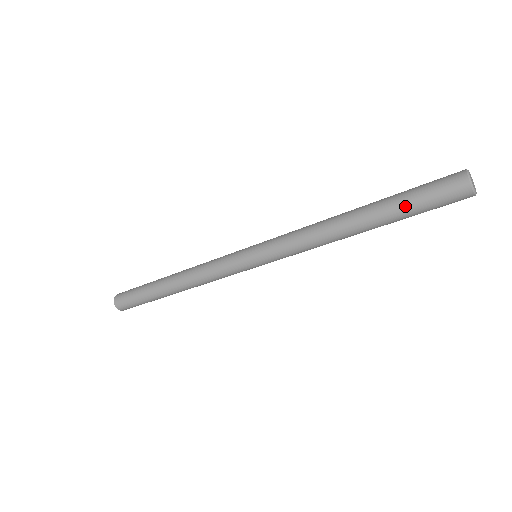
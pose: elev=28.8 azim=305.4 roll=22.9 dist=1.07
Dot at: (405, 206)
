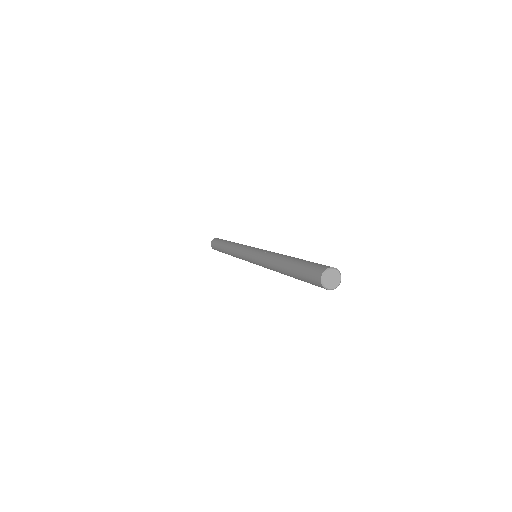
Dot at: occluded
